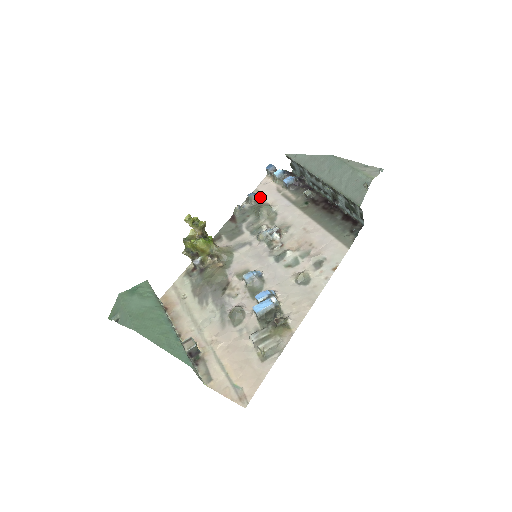
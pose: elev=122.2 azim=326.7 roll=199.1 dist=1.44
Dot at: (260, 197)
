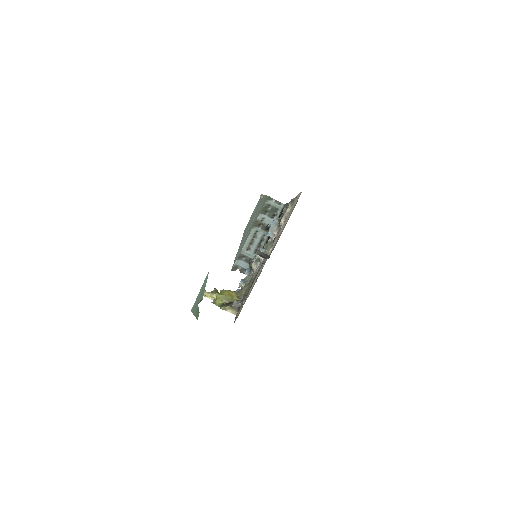
Dot at: occluded
